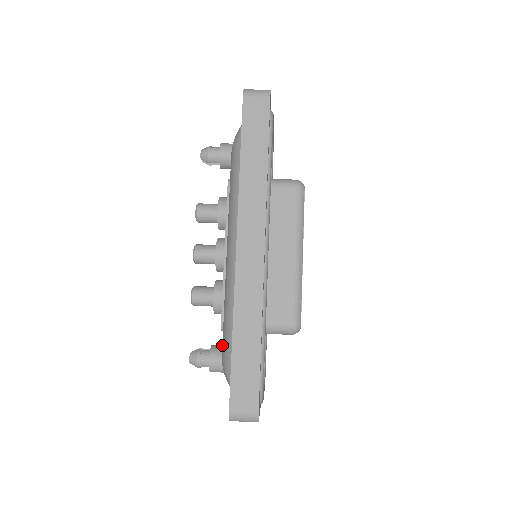
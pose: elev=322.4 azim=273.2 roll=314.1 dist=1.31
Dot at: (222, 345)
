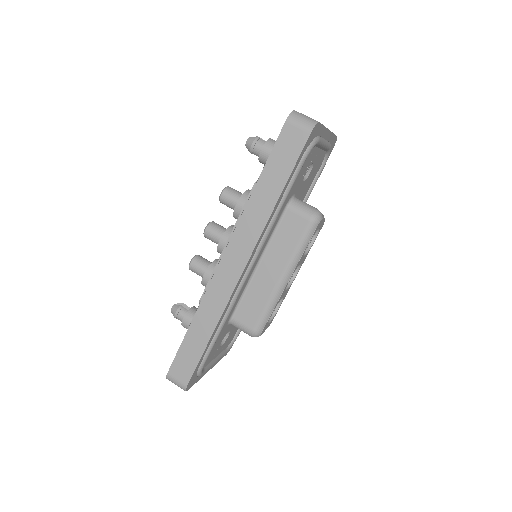
Dot at: occluded
